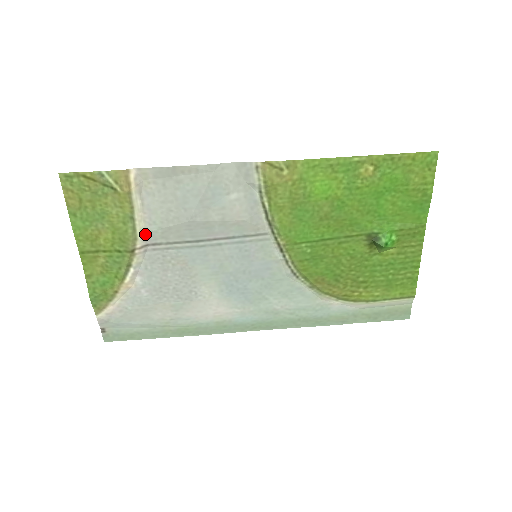
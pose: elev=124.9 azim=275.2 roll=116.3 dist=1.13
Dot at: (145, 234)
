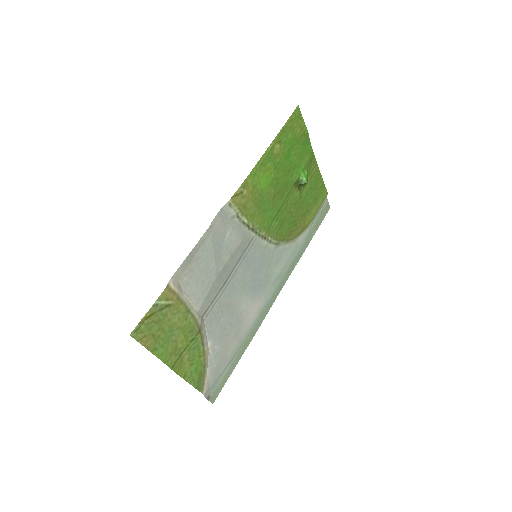
Dot at: (198, 312)
